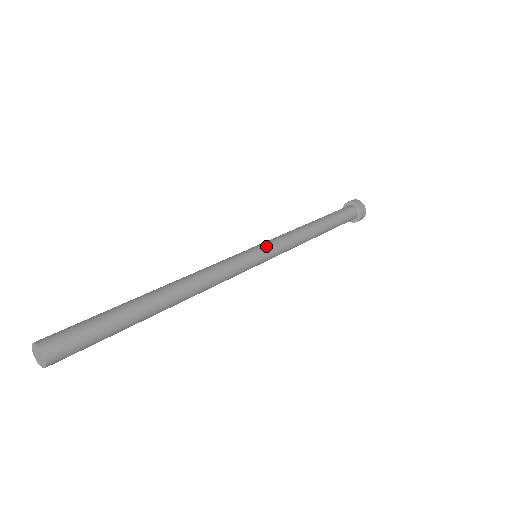
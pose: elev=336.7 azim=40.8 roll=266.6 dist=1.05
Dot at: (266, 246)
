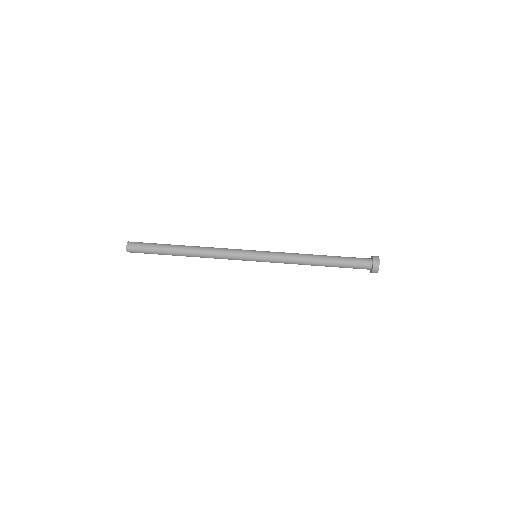
Dot at: (263, 251)
